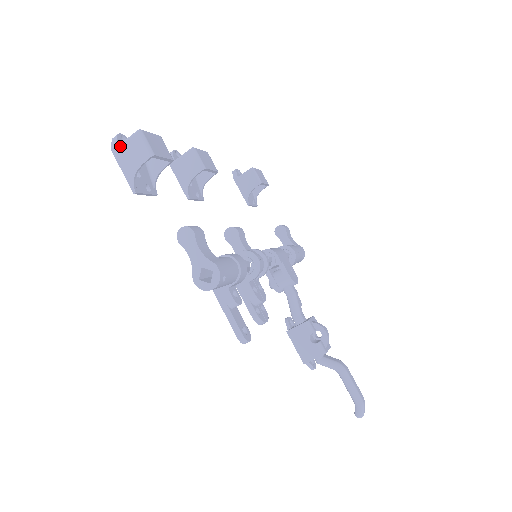
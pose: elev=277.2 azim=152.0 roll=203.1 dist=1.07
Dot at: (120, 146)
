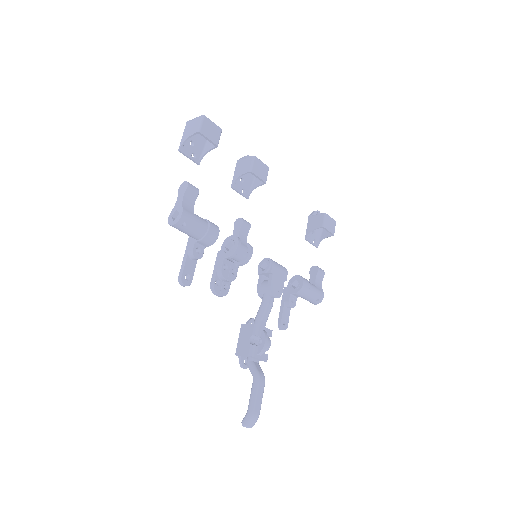
Dot at: (191, 121)
